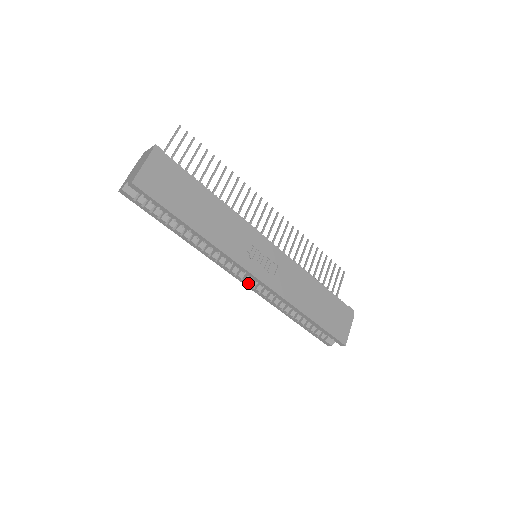
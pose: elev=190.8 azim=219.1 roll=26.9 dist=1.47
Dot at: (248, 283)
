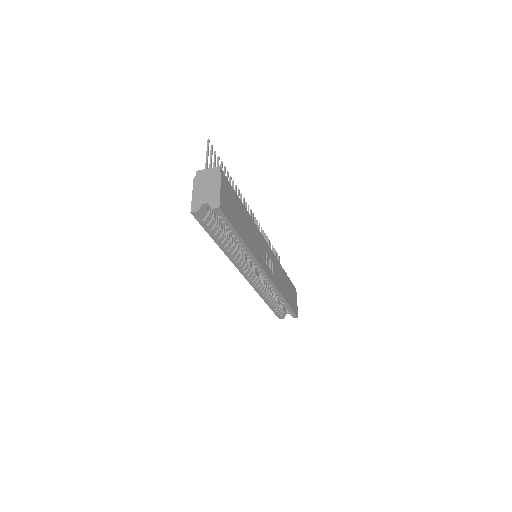
Dot at: (251, 280)
